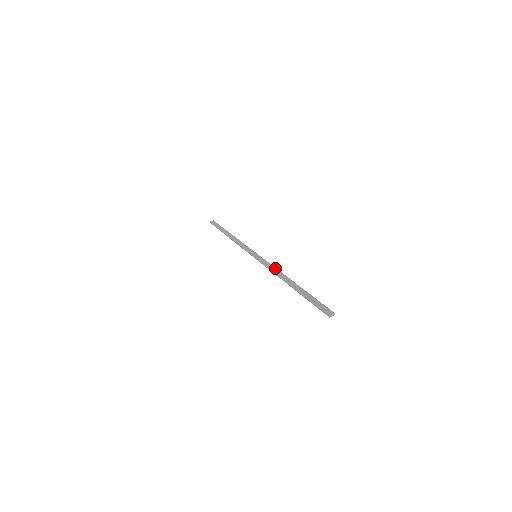
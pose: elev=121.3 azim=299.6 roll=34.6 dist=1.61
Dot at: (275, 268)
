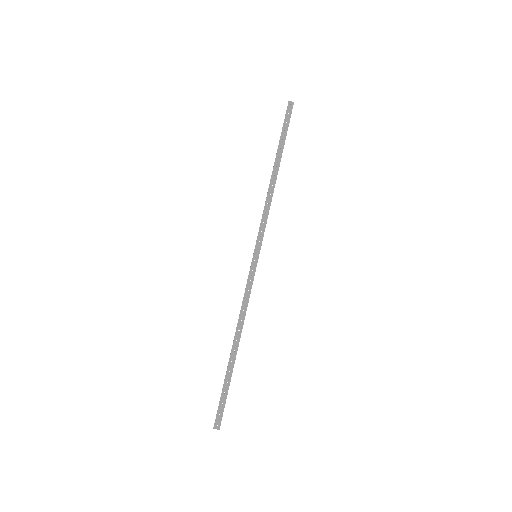
Dot at: (247, 305)
